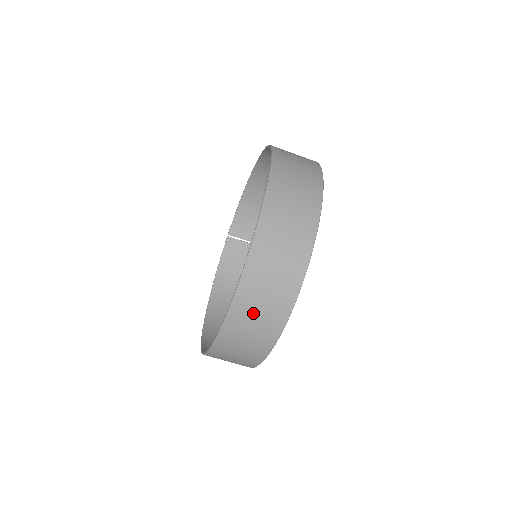
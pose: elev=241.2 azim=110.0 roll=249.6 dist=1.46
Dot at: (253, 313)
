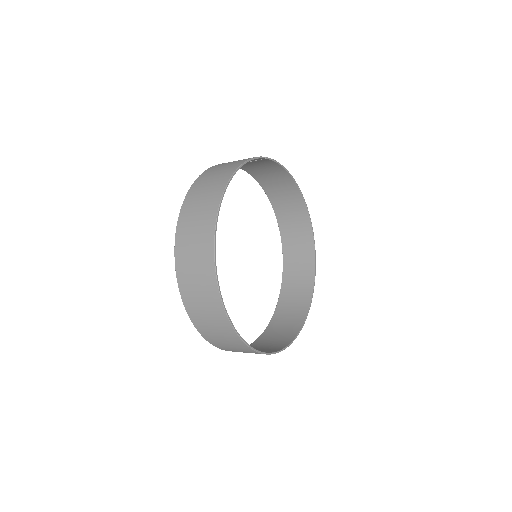
Dot at: (274, 338)
